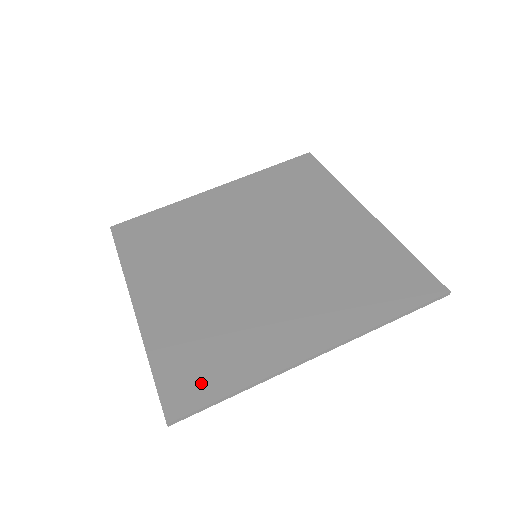
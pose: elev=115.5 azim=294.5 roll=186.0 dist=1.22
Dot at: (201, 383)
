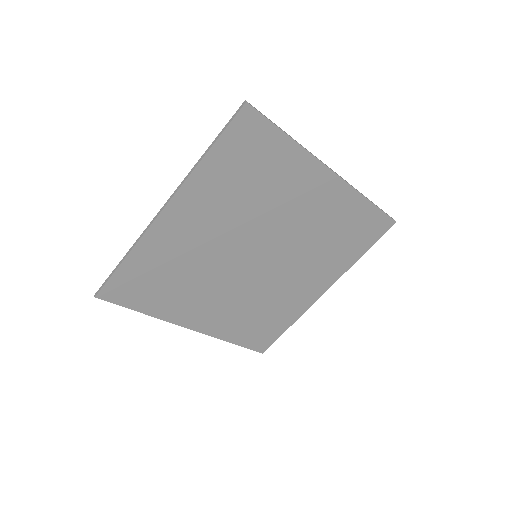
Dot at: (269, 335)
